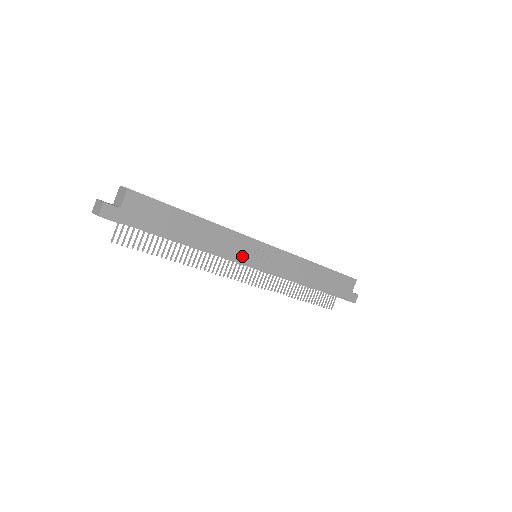
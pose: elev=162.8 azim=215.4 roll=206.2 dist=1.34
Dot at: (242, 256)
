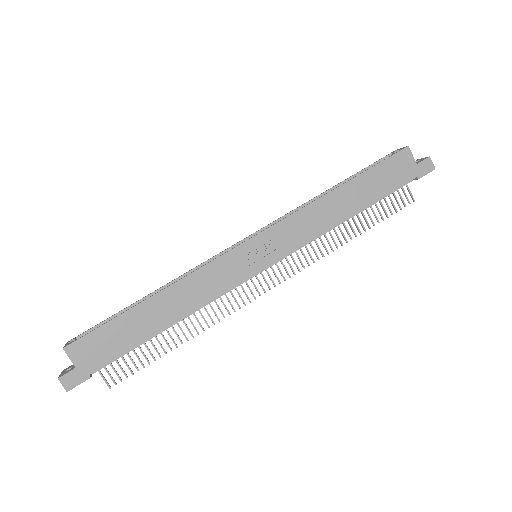
Dot at: (235, 278)
